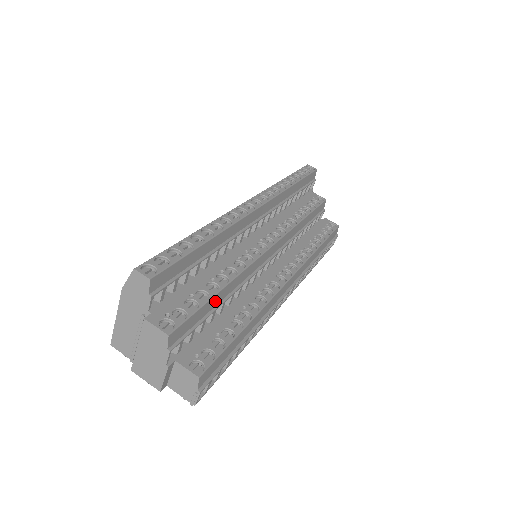
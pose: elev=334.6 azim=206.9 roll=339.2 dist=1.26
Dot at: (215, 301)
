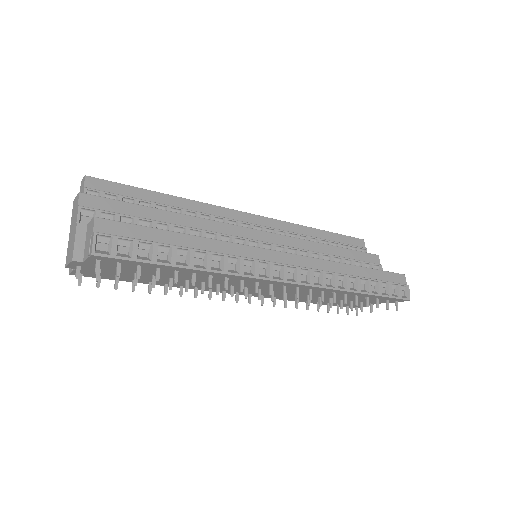
Dot at: (156, 216)
